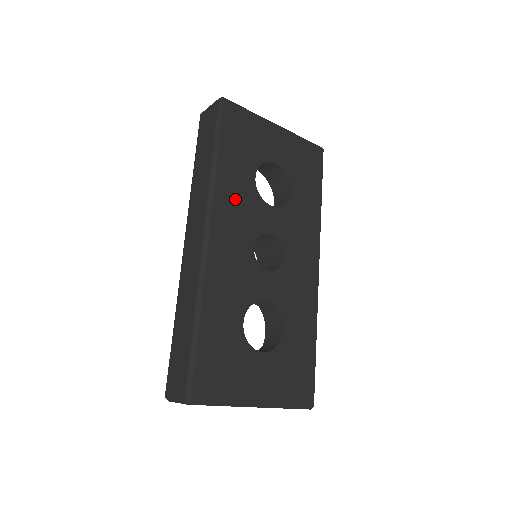
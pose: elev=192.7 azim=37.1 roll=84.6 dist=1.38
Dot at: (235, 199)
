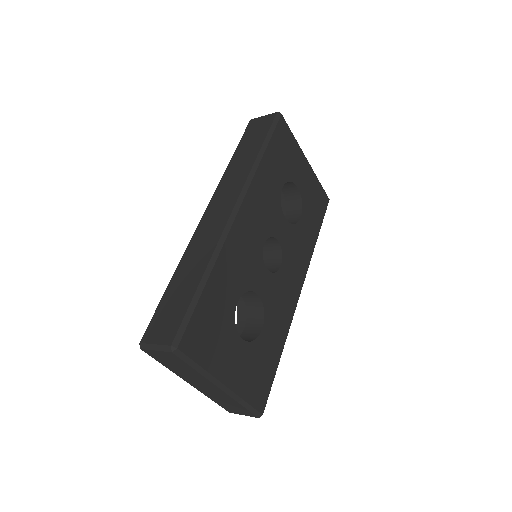
Dot at: (264, 195)
